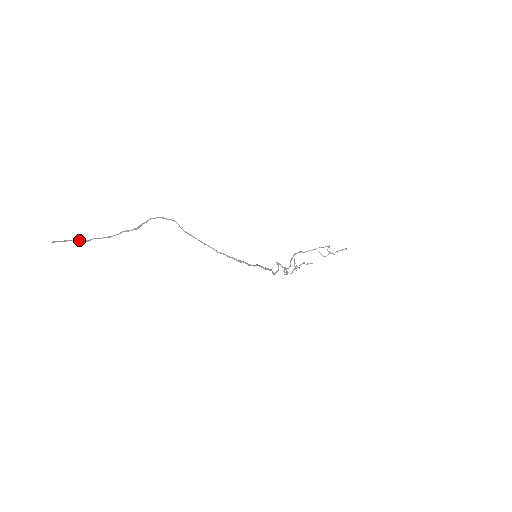
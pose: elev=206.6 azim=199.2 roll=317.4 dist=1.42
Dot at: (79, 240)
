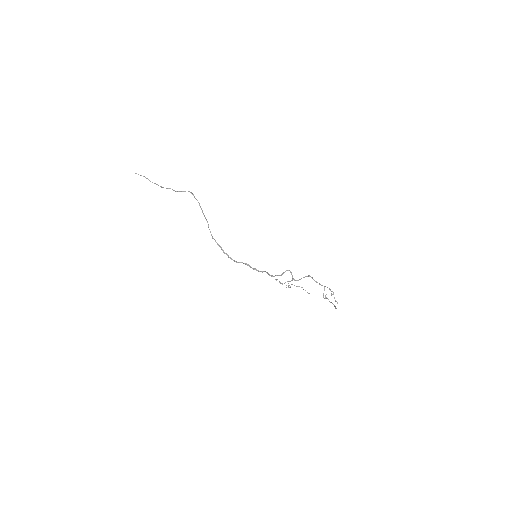
Dot at: occluded
